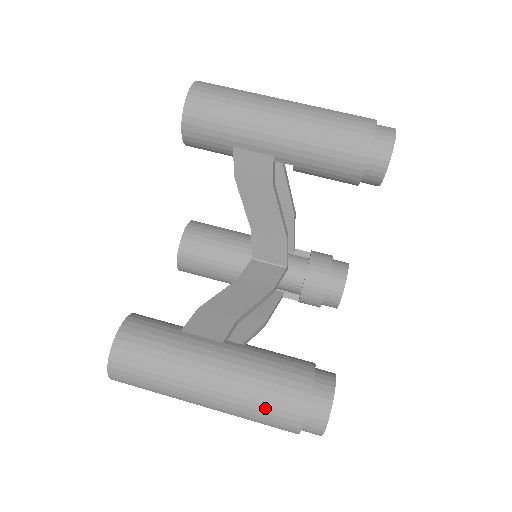
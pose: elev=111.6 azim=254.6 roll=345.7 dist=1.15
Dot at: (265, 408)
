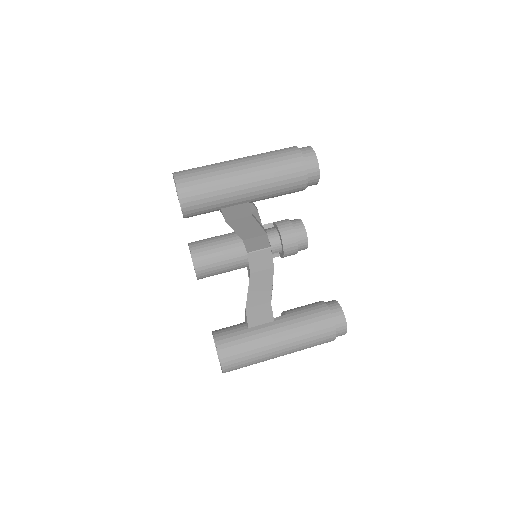
Dot at: (315, 341)
